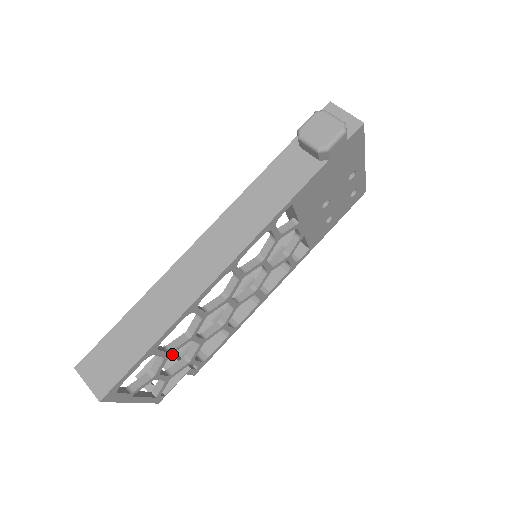
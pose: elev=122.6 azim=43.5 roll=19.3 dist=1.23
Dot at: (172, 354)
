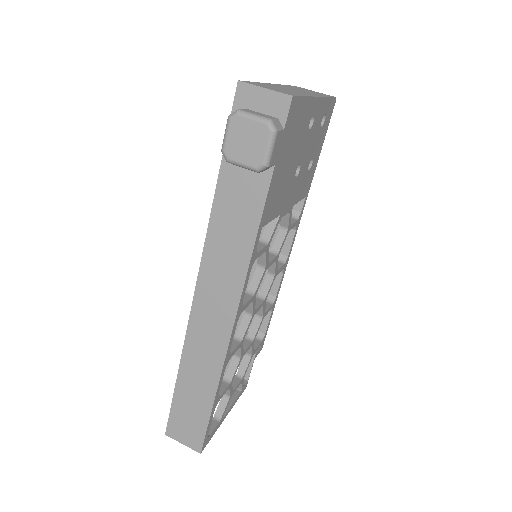
Dot at: occluded
